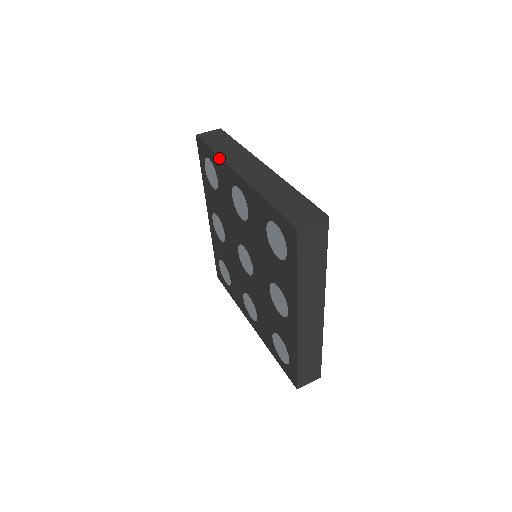
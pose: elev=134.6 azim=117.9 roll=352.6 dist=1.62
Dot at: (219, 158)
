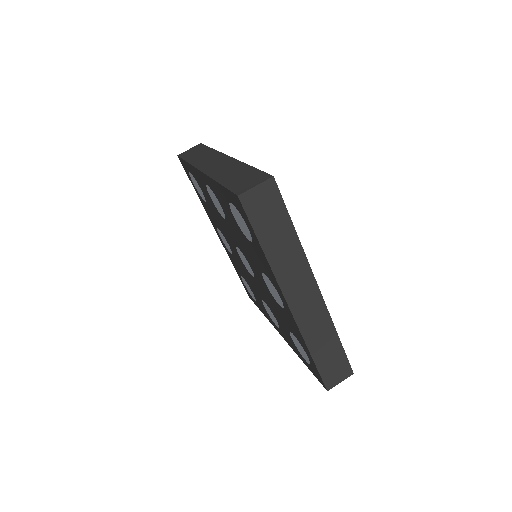
Dot at: (191, 166)
